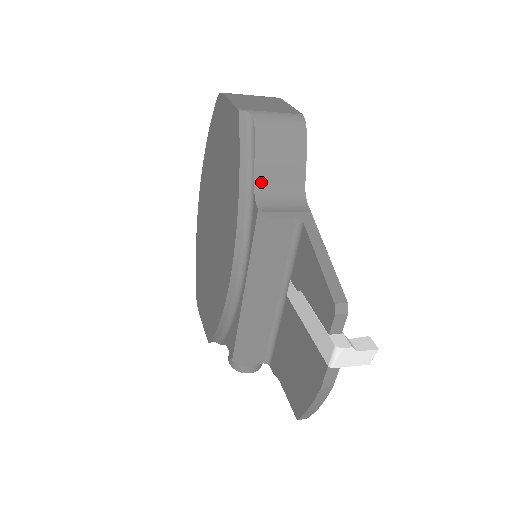
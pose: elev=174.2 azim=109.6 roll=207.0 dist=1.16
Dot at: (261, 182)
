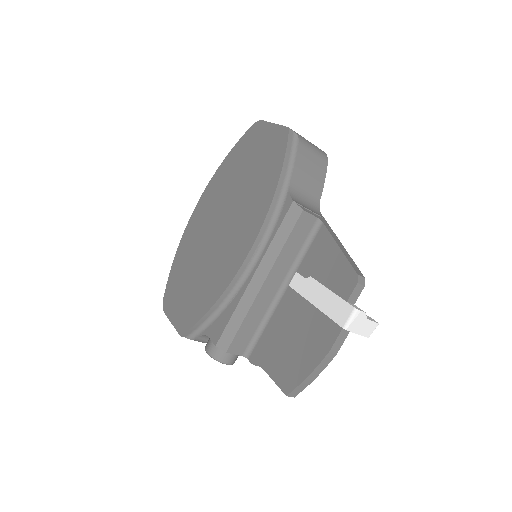
Dot at: (294, 184)
